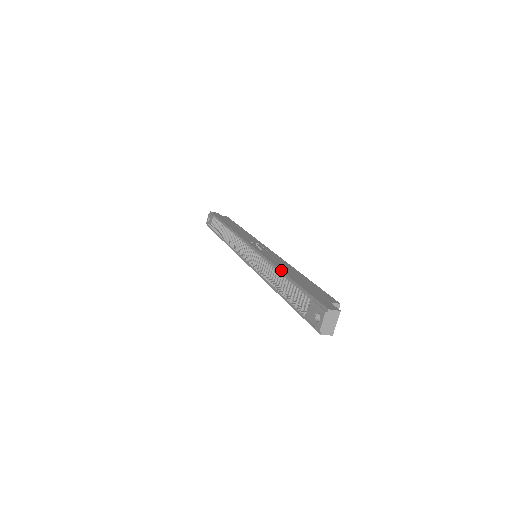
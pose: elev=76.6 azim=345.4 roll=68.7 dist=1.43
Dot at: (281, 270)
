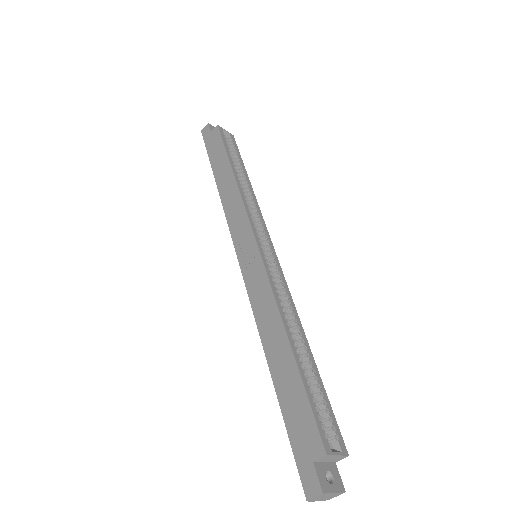
Dot at: occluded
